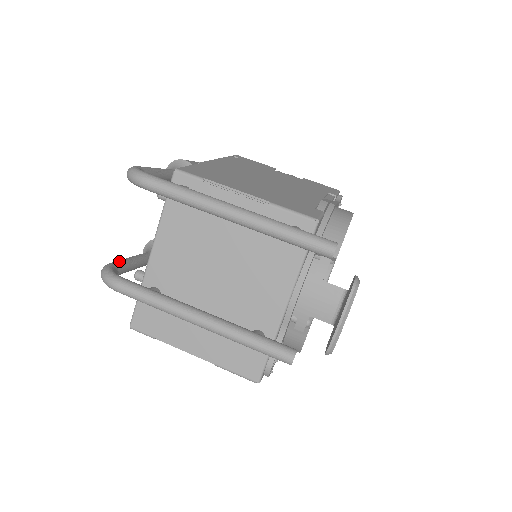
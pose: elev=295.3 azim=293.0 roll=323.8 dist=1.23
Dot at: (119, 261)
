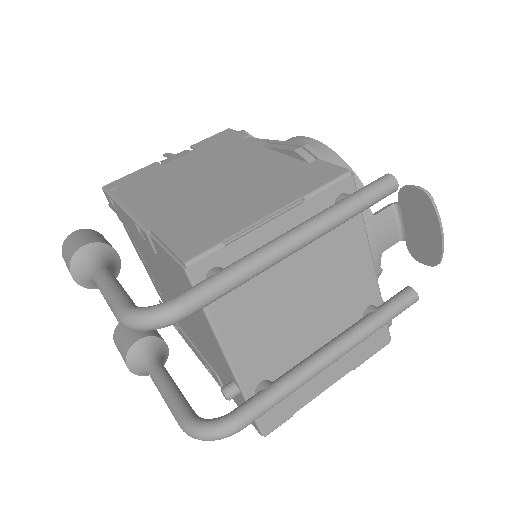
Dot at: (178, 407)
